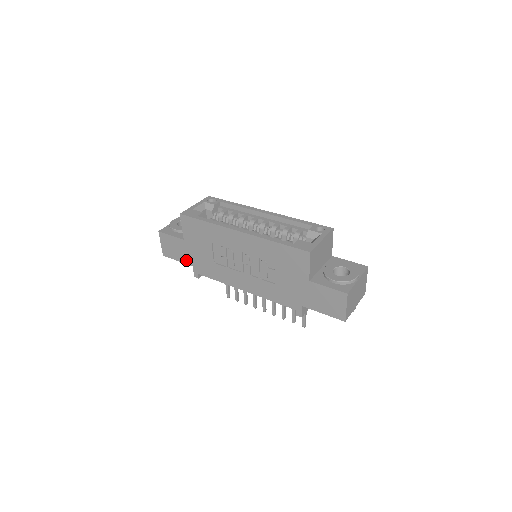
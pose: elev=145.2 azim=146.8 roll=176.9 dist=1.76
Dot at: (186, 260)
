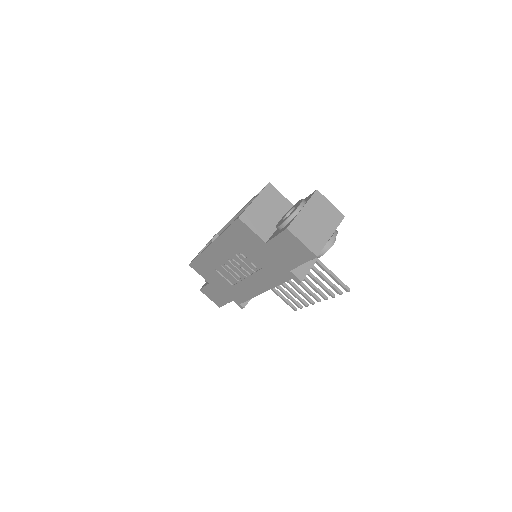
Dot at: (226, 299)
